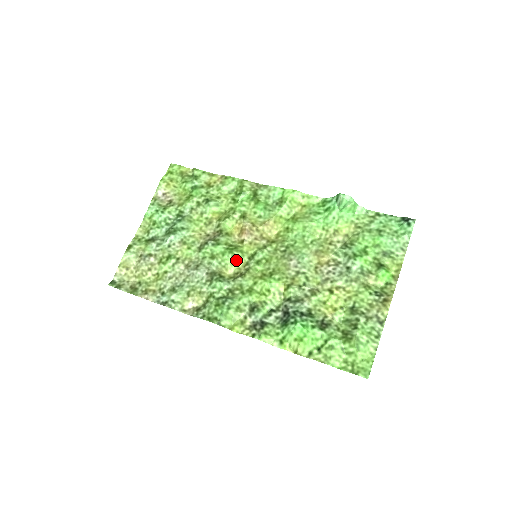
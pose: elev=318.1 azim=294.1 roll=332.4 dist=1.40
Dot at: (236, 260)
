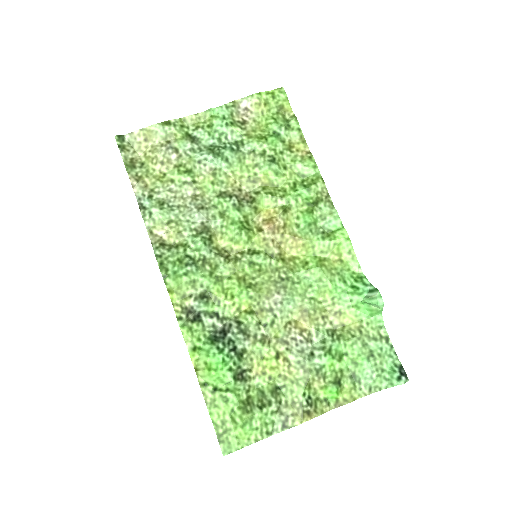
Dot at: (237, 240)
